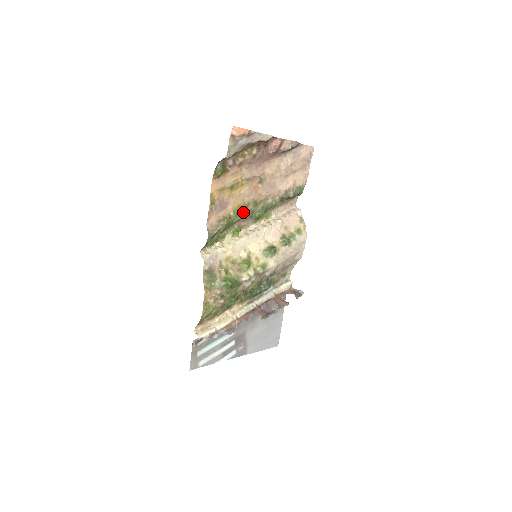
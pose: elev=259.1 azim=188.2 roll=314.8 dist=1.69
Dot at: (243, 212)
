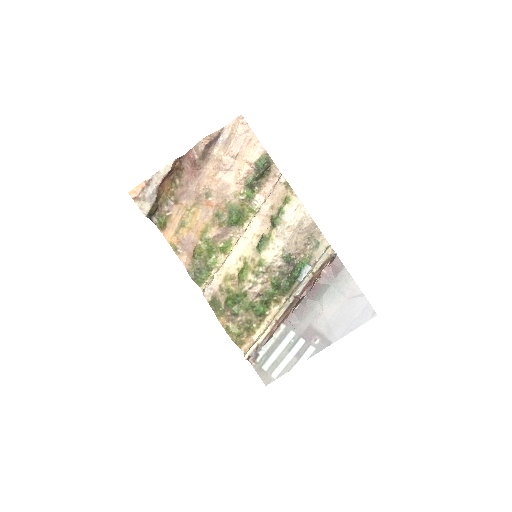
Dot at: (212, 232)
